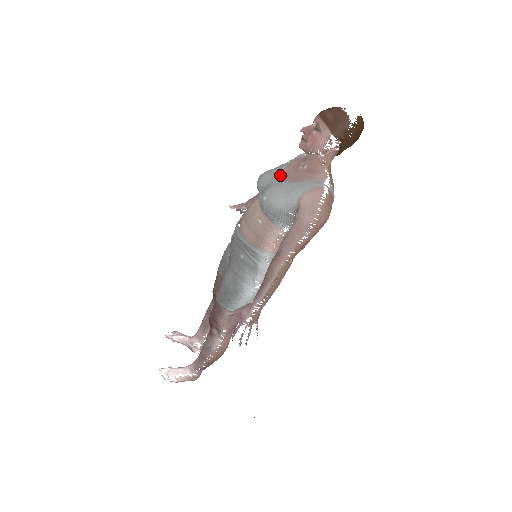
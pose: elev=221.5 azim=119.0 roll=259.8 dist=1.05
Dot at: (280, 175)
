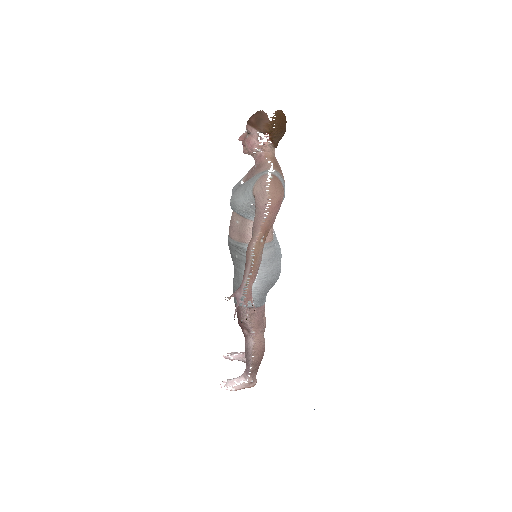
Dot at: occluded
